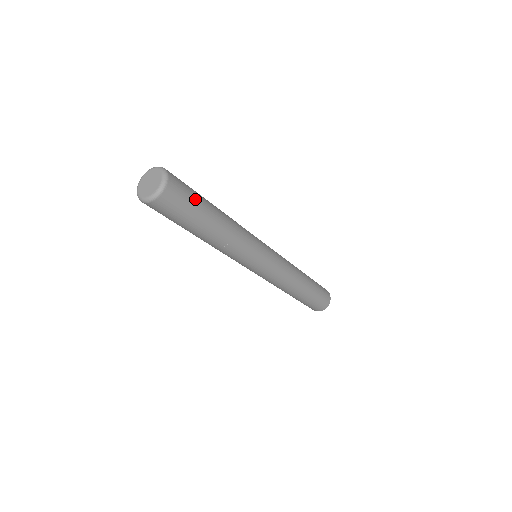
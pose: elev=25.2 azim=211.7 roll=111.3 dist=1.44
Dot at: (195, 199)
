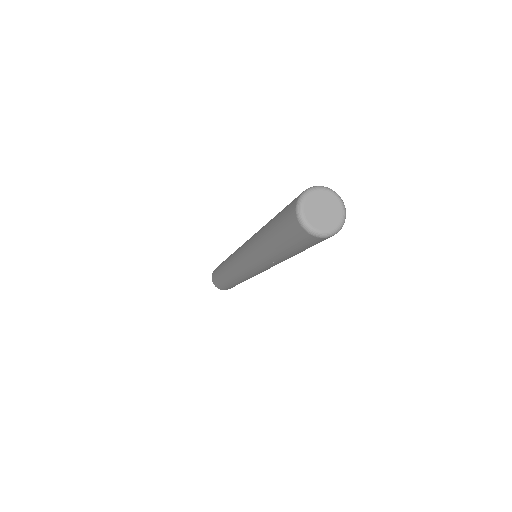
Dot at: occluded
